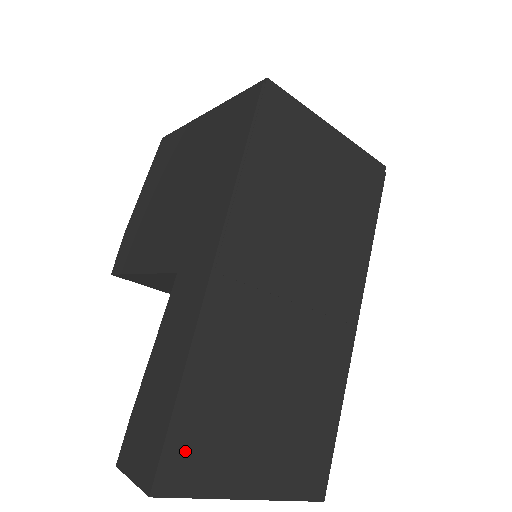
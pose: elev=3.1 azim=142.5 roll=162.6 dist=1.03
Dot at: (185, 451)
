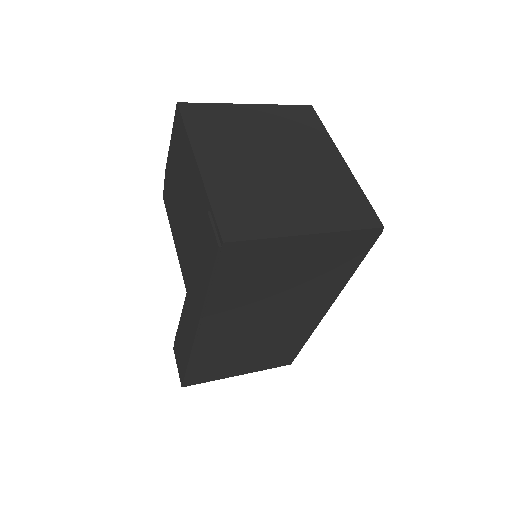
Dot at: (197, 376)
